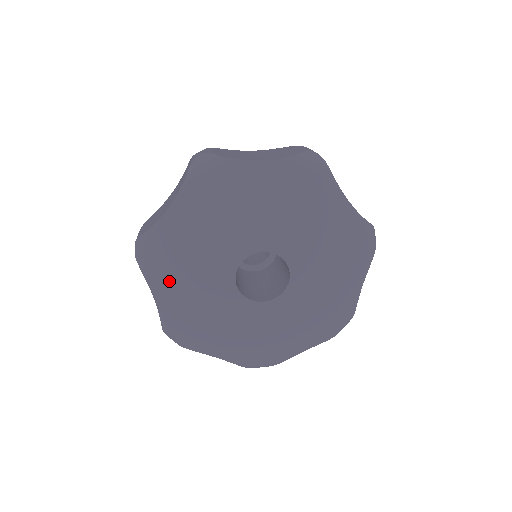
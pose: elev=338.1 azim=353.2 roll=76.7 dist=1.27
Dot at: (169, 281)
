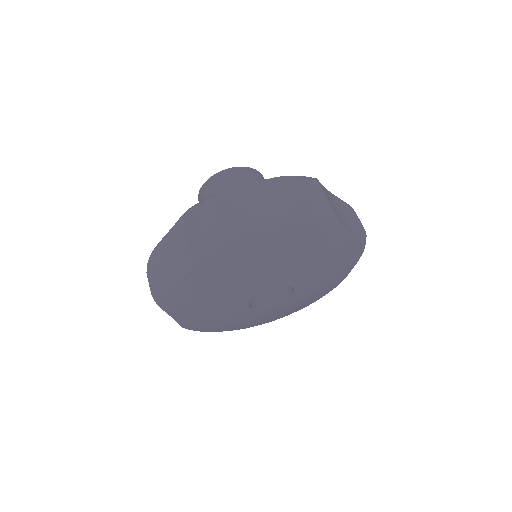
Dot at: (224, 328)
